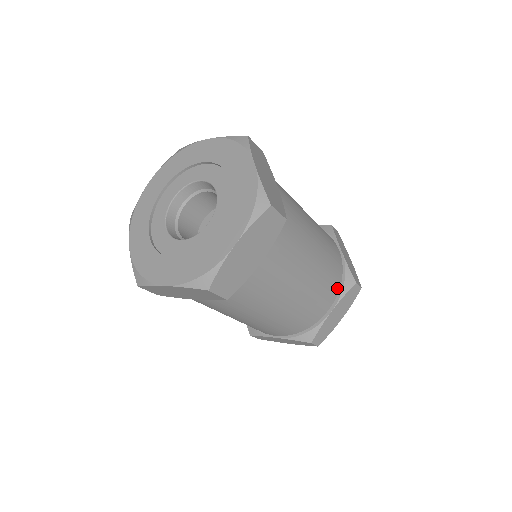
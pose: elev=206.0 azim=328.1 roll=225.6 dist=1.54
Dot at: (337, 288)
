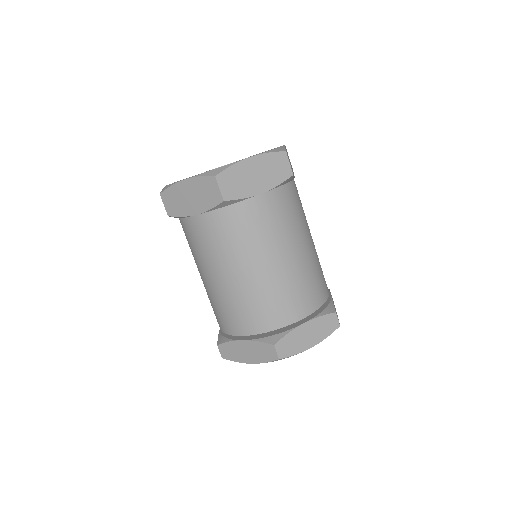
Dot at: occluded
